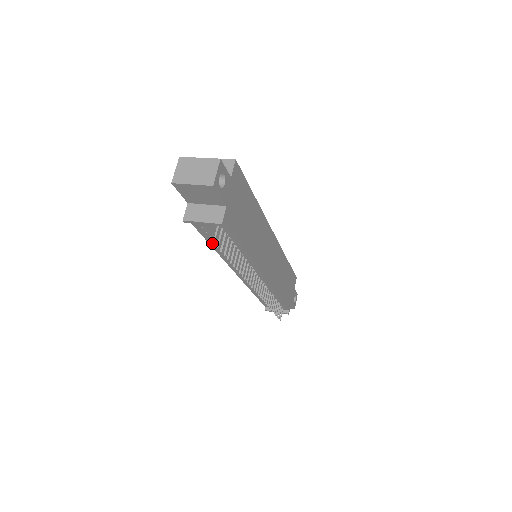
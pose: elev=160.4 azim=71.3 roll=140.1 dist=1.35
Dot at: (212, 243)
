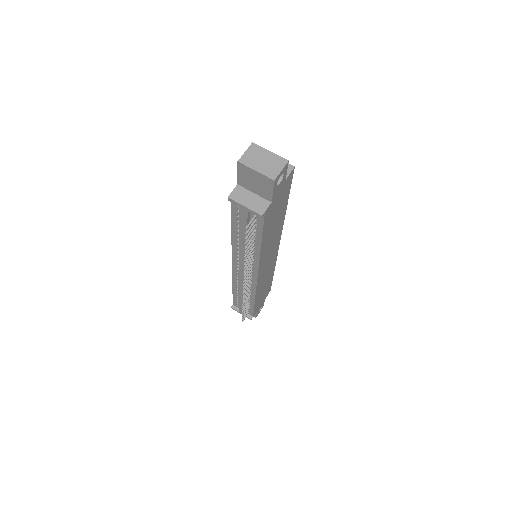
Dot at: (234, 228)
